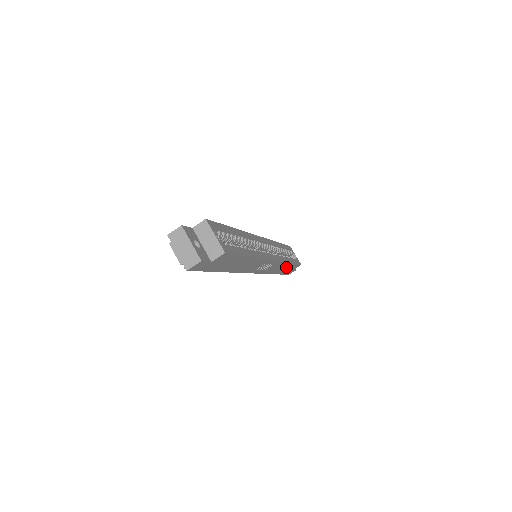
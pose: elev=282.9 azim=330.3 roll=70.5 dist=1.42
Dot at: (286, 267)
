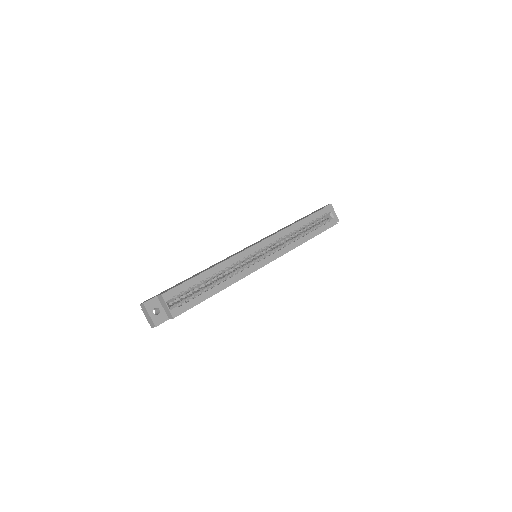
Dot at: occluded
